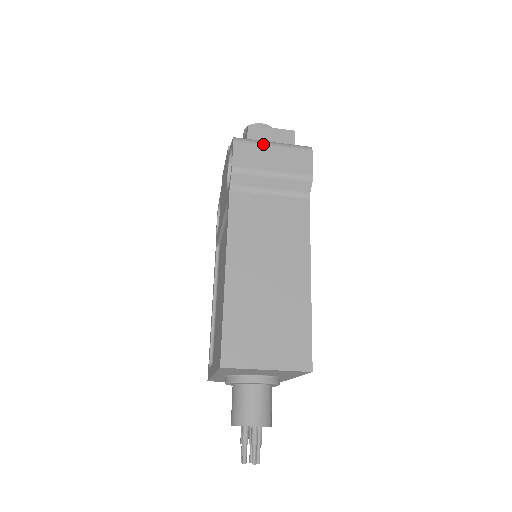
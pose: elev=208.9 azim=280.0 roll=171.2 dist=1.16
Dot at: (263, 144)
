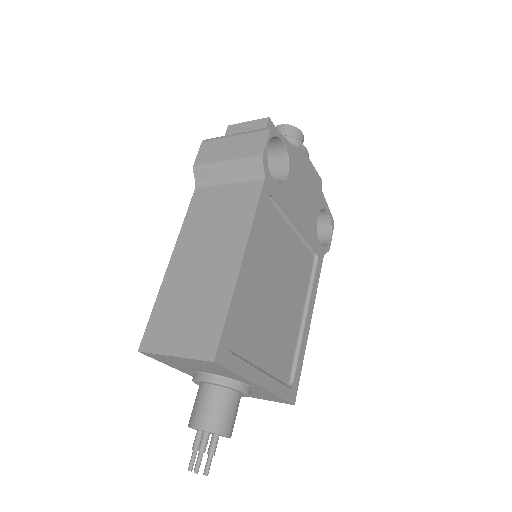
Dot at: (225, 138)
